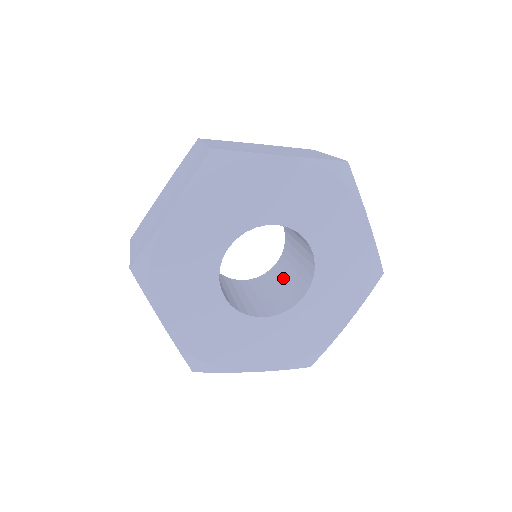
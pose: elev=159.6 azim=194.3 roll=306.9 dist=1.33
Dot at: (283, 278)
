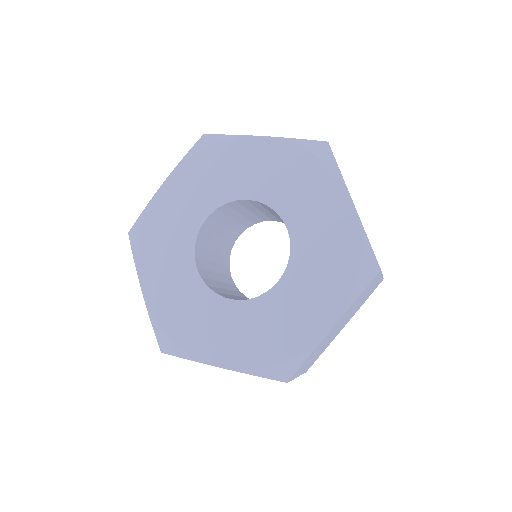
Dot at: occluded
